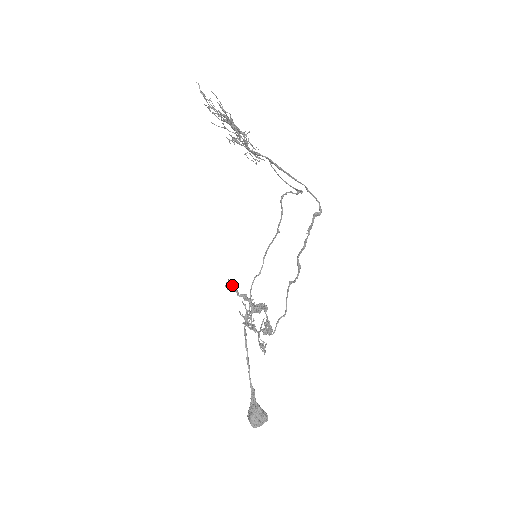
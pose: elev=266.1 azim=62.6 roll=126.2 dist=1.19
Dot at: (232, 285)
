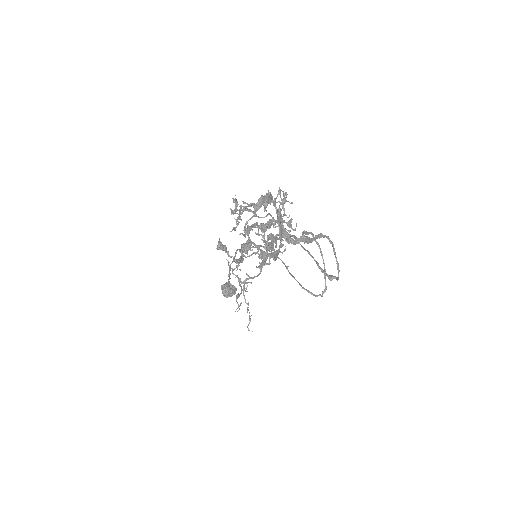
Dot at: (224, 250)
